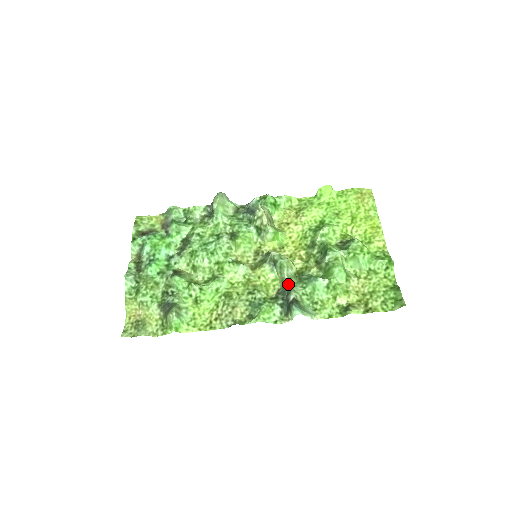
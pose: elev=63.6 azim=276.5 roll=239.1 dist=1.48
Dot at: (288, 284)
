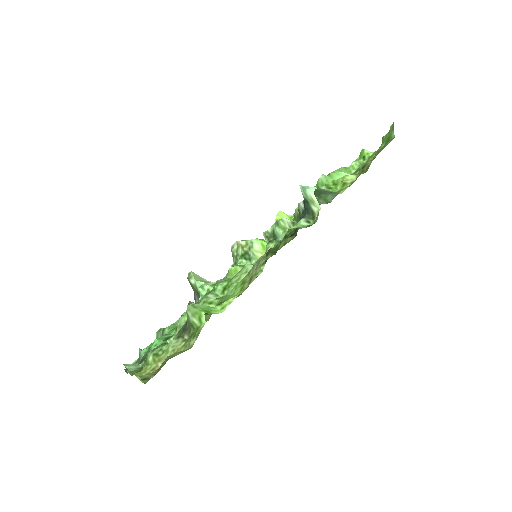
Dot at: occluded
